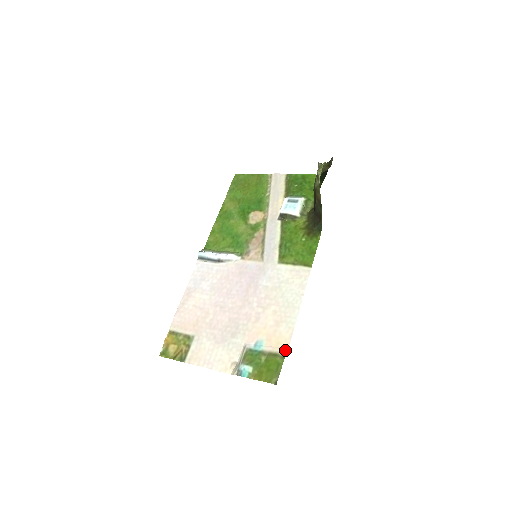
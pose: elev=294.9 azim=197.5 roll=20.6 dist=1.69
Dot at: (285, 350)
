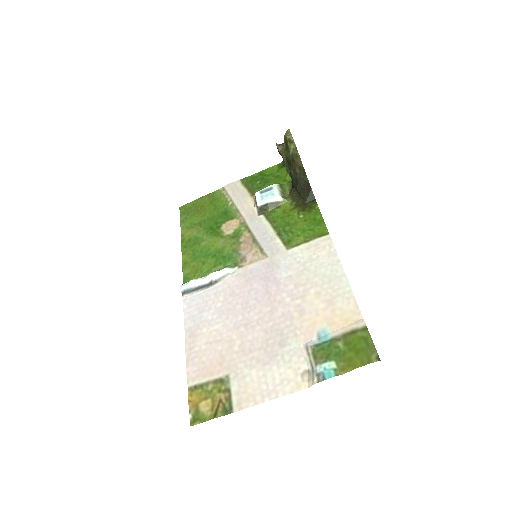
Dot at: (361, 322)
